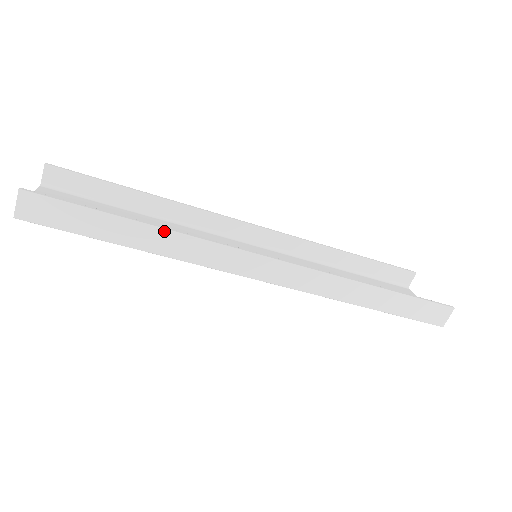
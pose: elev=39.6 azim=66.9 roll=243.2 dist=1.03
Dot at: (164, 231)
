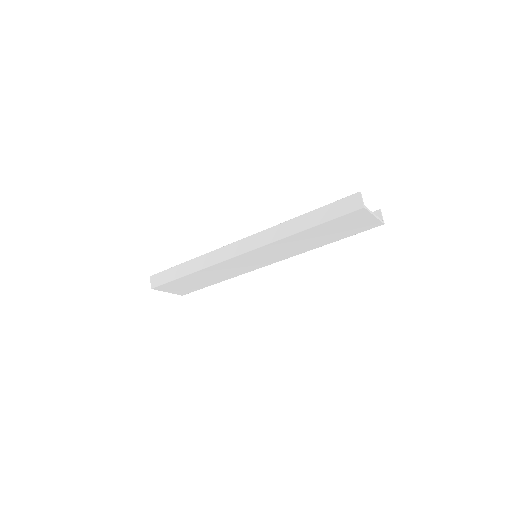
Dot at: (195, 259)
